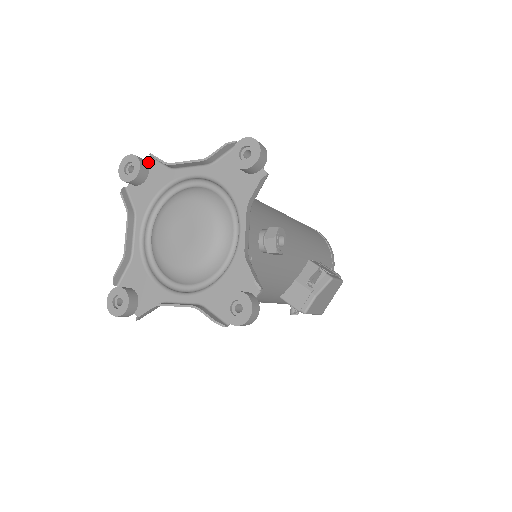
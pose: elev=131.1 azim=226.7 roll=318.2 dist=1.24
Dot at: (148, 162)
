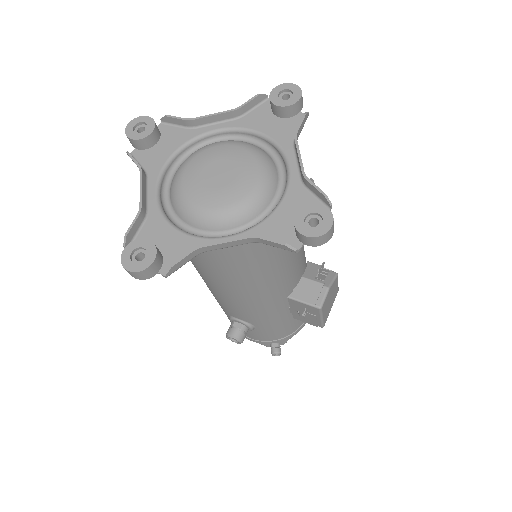
Dot at: (158, 128)
